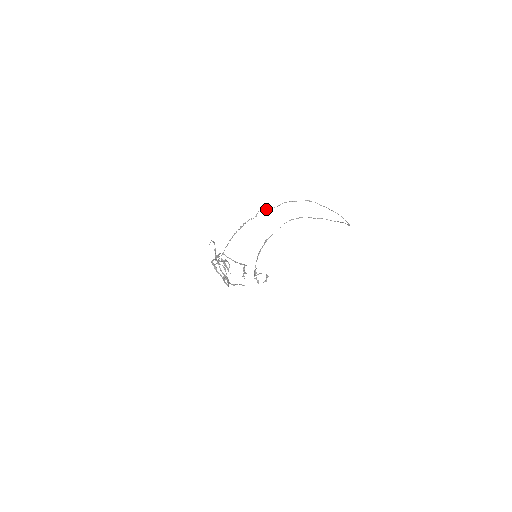
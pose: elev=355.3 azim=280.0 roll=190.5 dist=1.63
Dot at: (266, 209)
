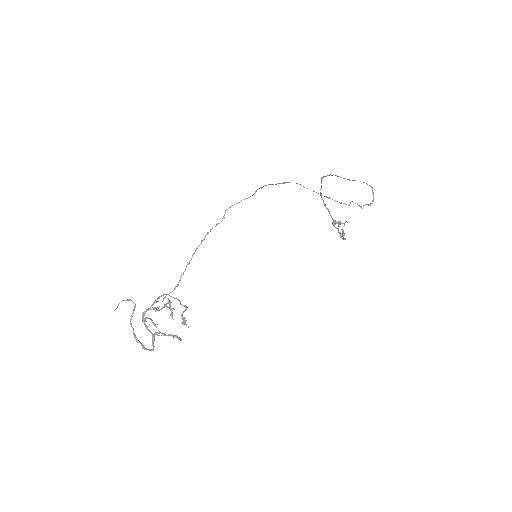
Dot at: (238, 202)
